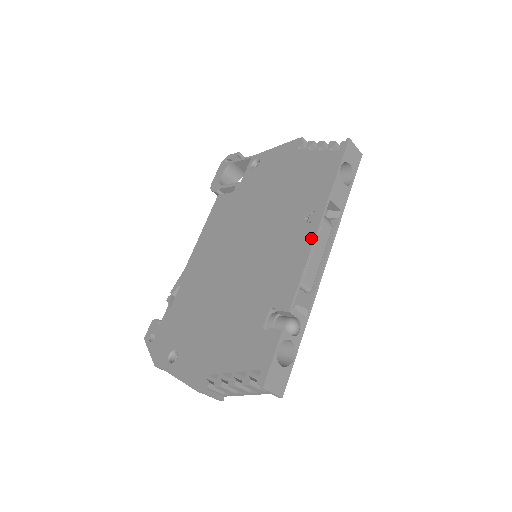
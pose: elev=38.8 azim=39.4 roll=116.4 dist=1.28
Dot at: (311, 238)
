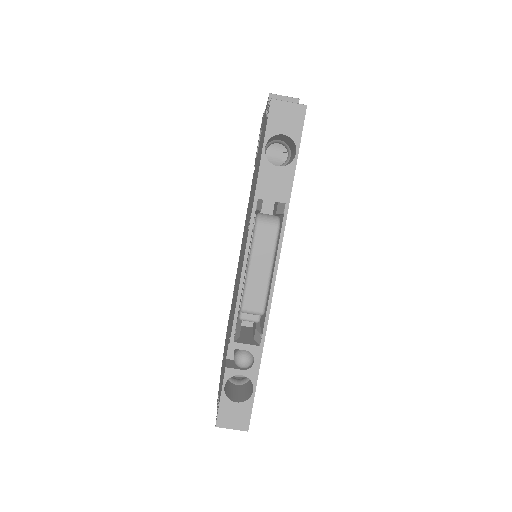
Dot at: (244, 255)
